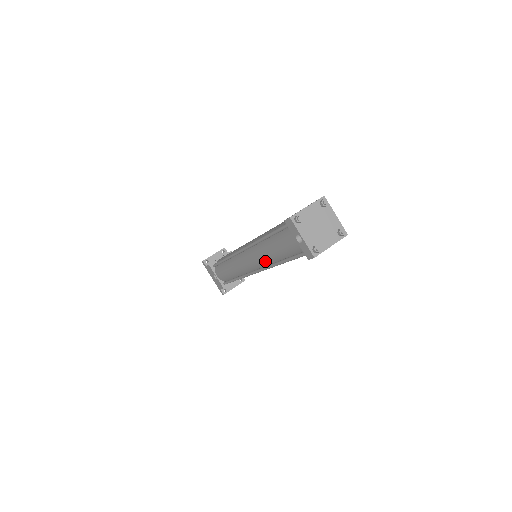
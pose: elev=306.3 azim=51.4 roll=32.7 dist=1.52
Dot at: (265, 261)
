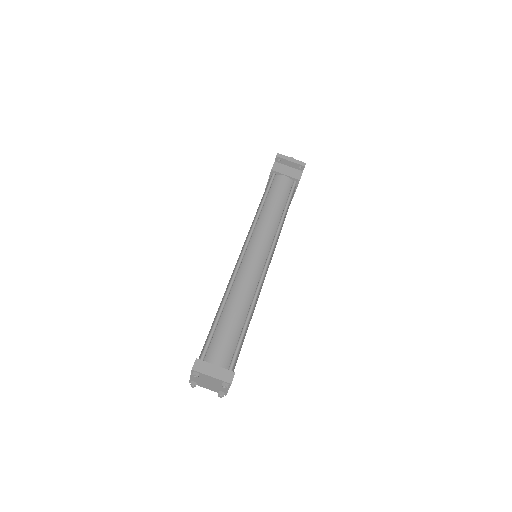
Dot at: occluded
